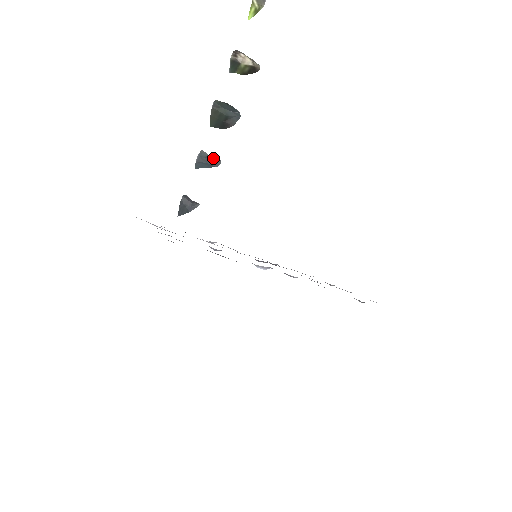
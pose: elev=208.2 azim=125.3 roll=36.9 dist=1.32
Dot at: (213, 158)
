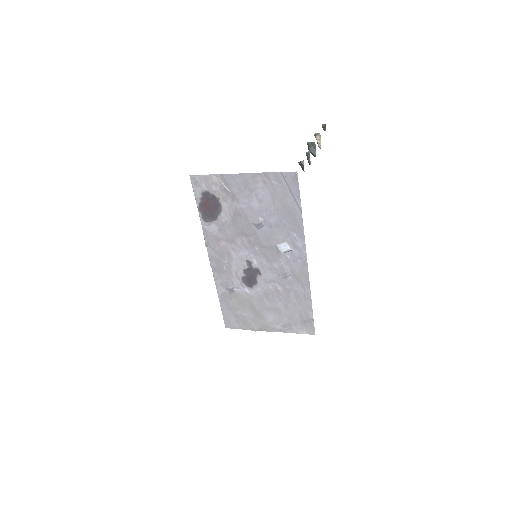
Dot at: (309, 160)
